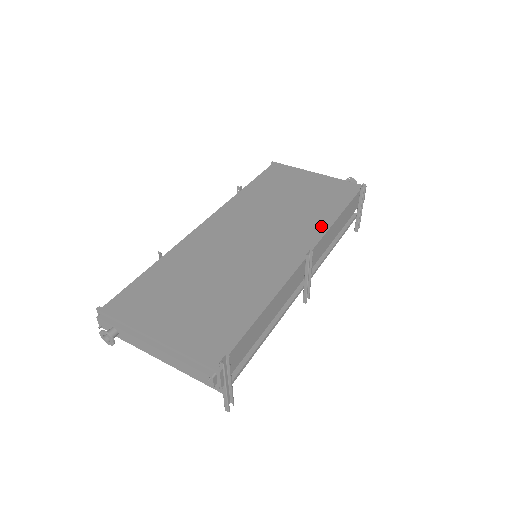
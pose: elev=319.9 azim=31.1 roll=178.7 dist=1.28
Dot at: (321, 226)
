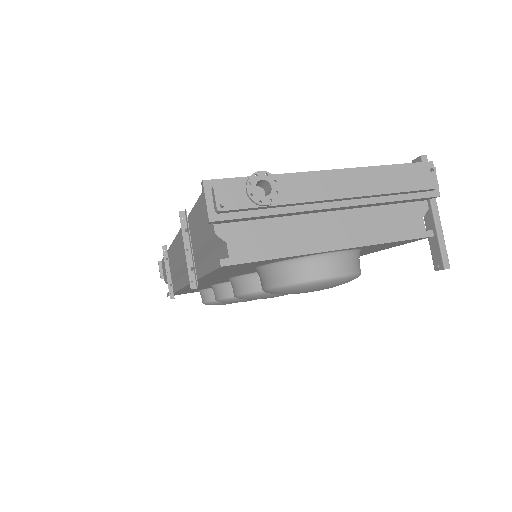
Dot at: occluded
